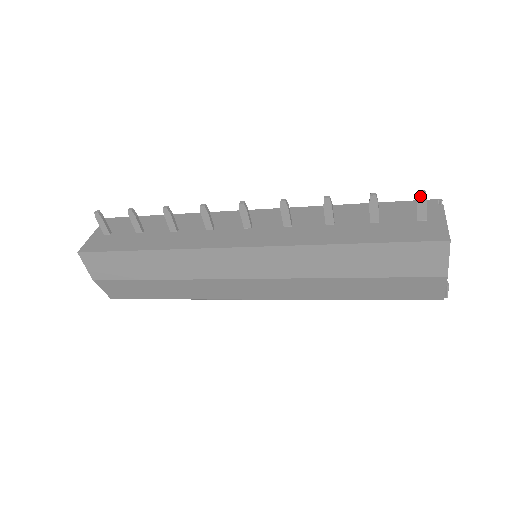
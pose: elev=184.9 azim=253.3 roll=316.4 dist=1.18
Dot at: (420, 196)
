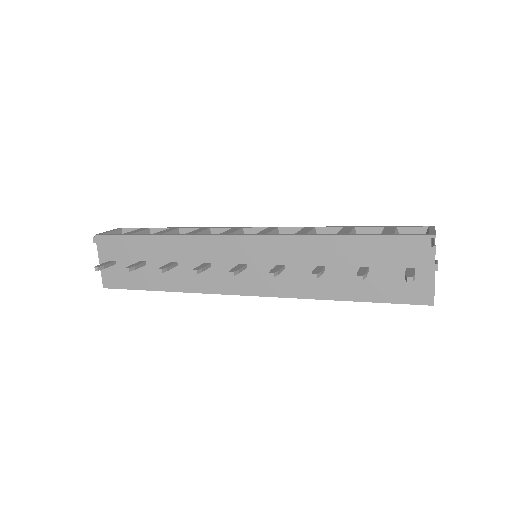
Dot at: (407, 280)
